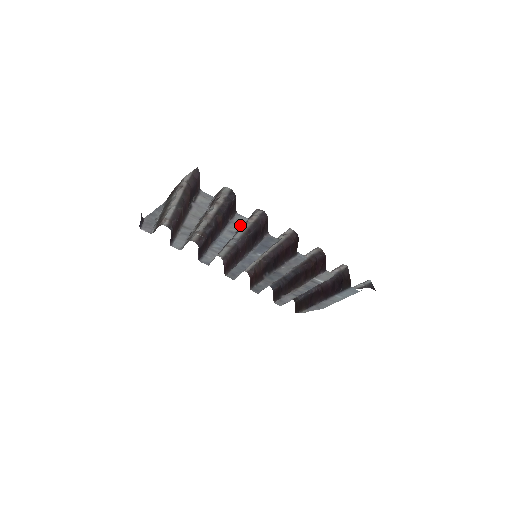
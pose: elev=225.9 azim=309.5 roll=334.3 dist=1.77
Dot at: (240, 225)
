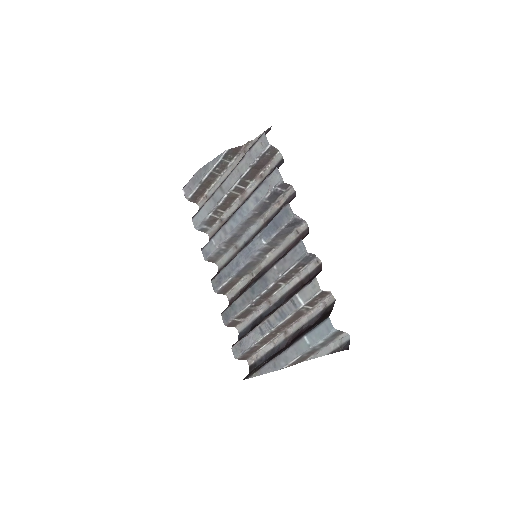
Dot at: (270, 188)
